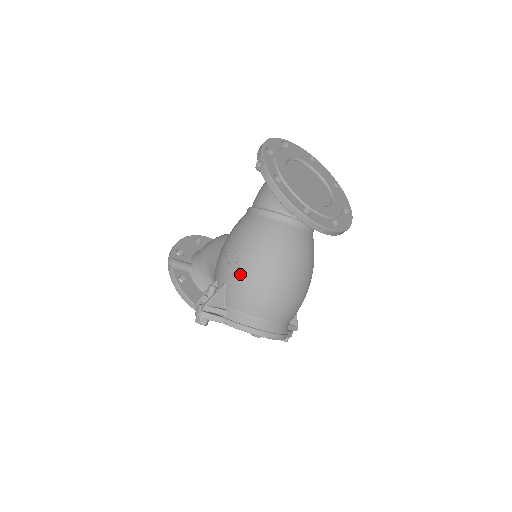
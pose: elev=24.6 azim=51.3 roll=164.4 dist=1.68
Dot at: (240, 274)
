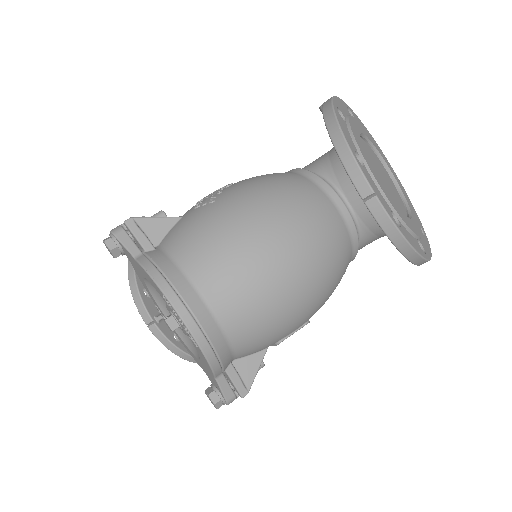
Dot at: (210, 204)
